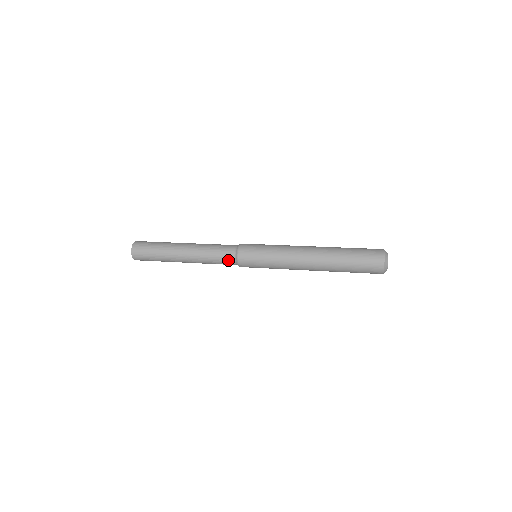
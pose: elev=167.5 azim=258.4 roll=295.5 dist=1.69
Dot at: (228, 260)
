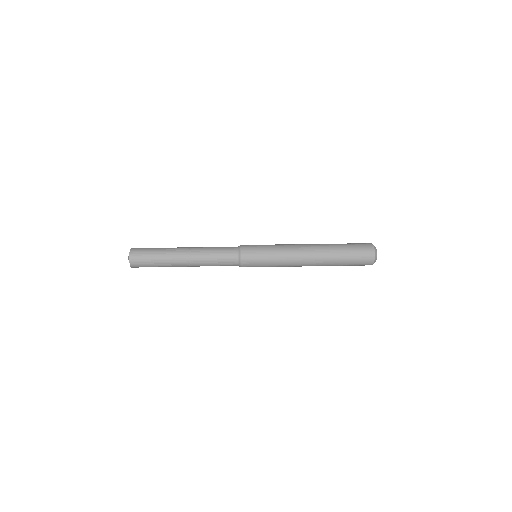
Dot at: (231, 265)
